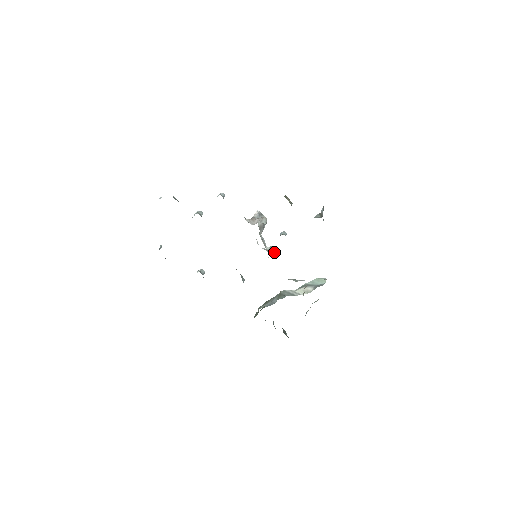
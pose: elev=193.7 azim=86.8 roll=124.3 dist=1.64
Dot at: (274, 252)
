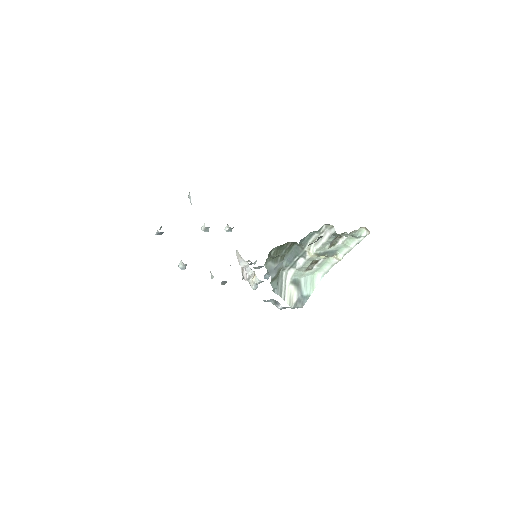
Dot at: occluded
